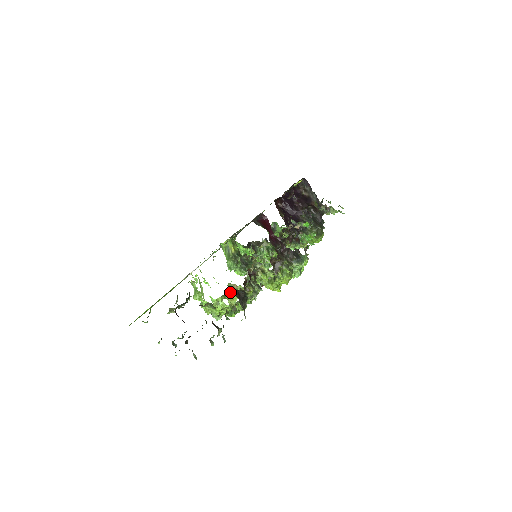
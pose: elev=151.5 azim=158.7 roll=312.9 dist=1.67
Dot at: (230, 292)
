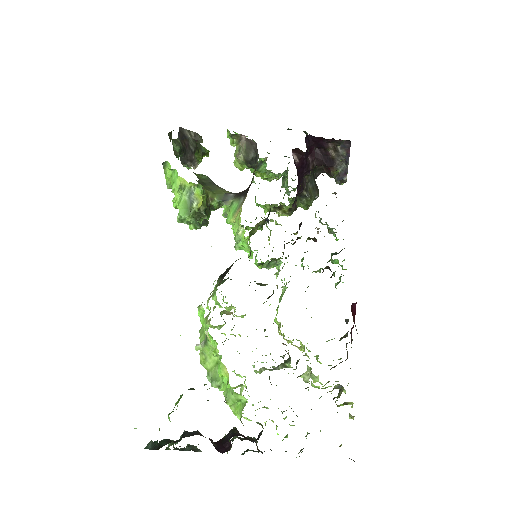
Dot at: (224, 324)
